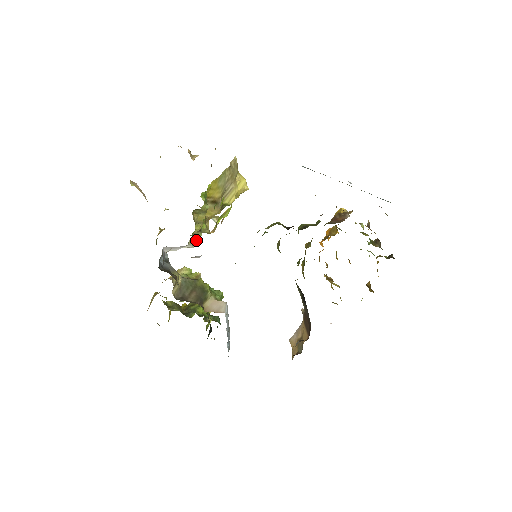
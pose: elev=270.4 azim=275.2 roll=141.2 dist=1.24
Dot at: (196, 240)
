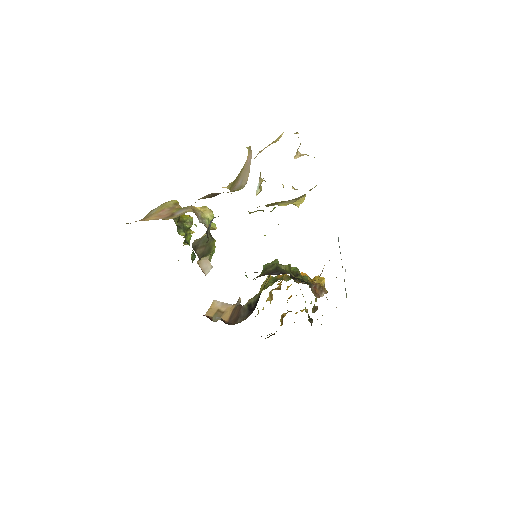
Dot at: occluded
